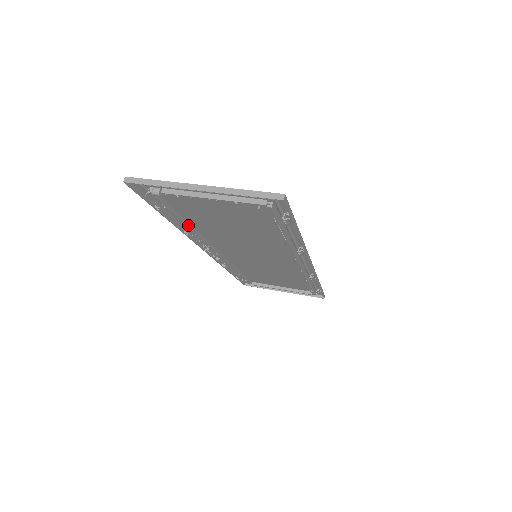
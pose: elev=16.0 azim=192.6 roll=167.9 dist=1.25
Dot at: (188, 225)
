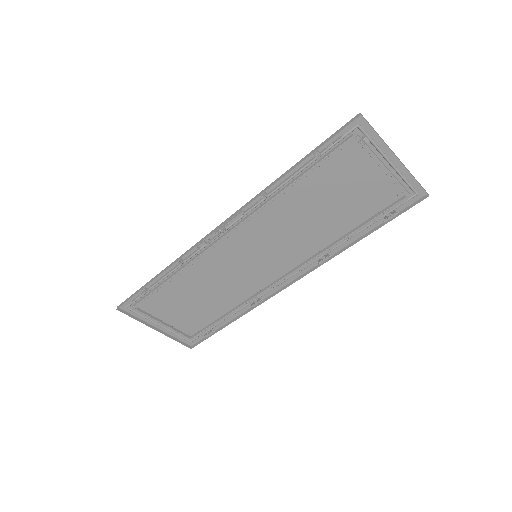
Dot at: (291, 187)
